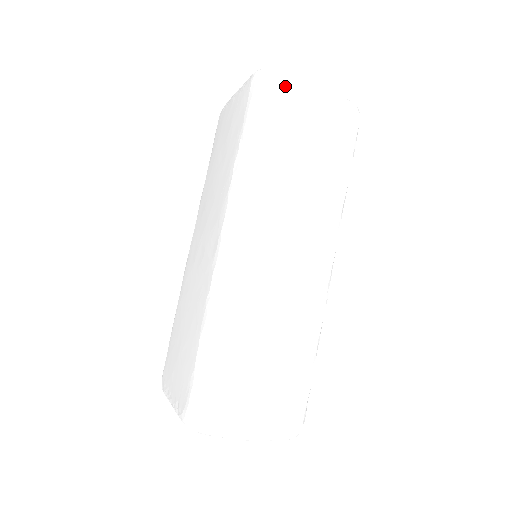
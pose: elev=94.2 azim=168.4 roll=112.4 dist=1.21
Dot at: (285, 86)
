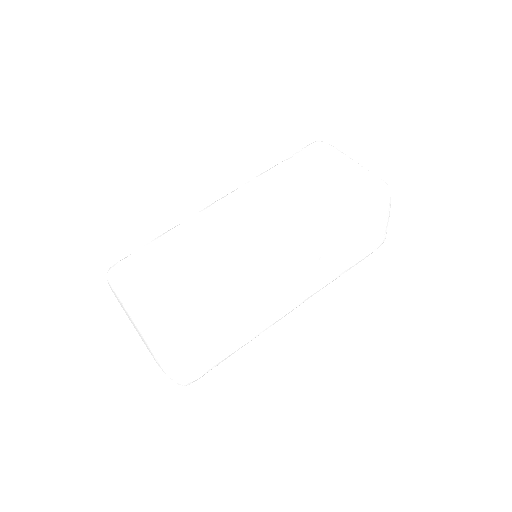
Dot at: (385, 207)
